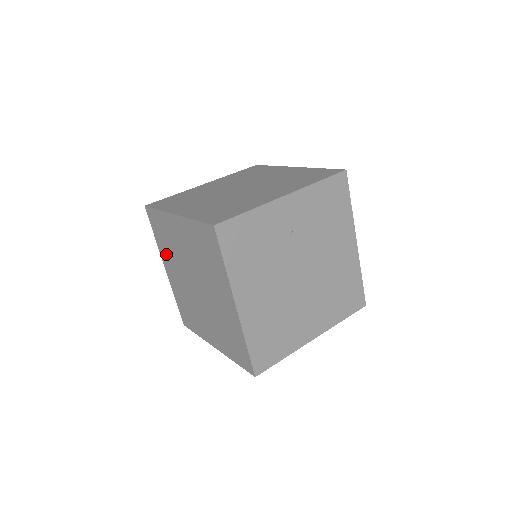
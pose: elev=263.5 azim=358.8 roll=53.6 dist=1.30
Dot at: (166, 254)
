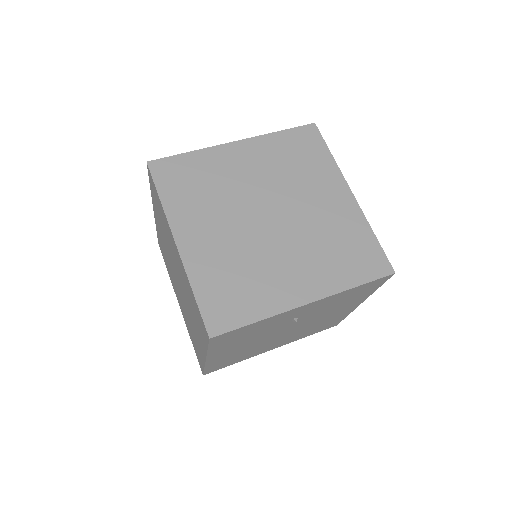
Dot at: (158, 215)
